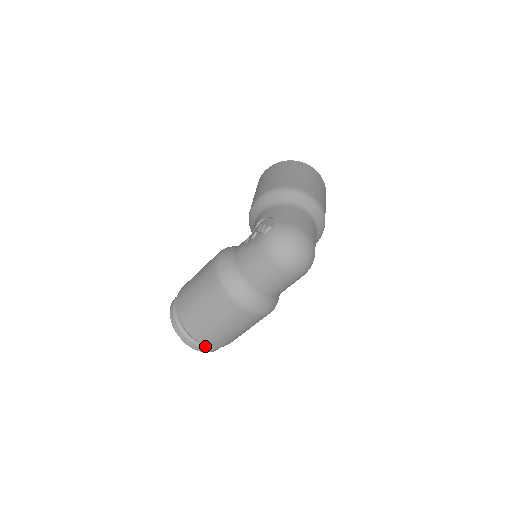
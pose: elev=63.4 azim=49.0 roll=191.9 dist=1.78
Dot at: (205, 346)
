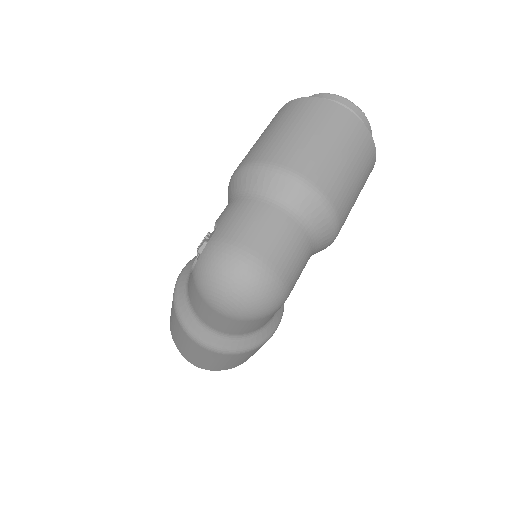
Dot at: occluded
